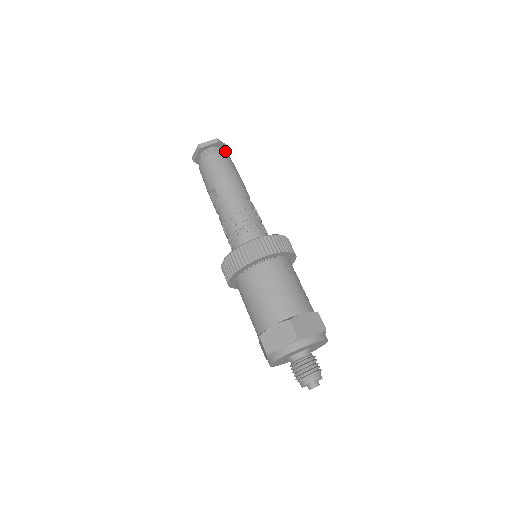
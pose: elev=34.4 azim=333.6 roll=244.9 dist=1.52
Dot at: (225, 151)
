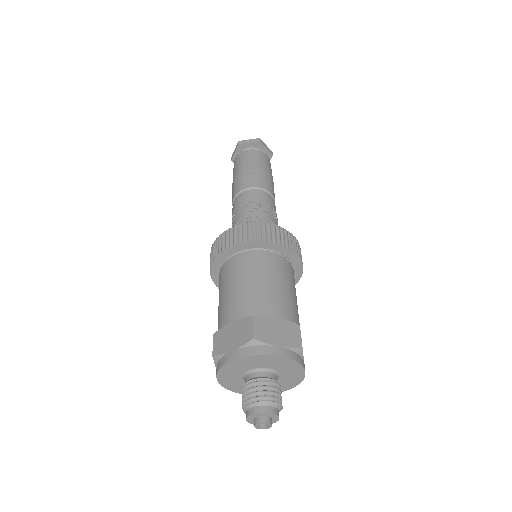
Dot at: occluded
